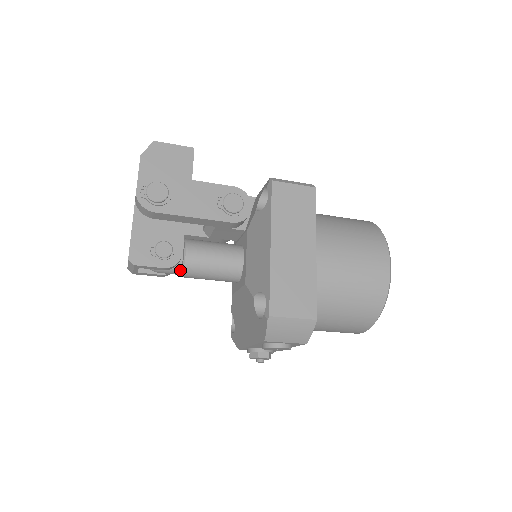
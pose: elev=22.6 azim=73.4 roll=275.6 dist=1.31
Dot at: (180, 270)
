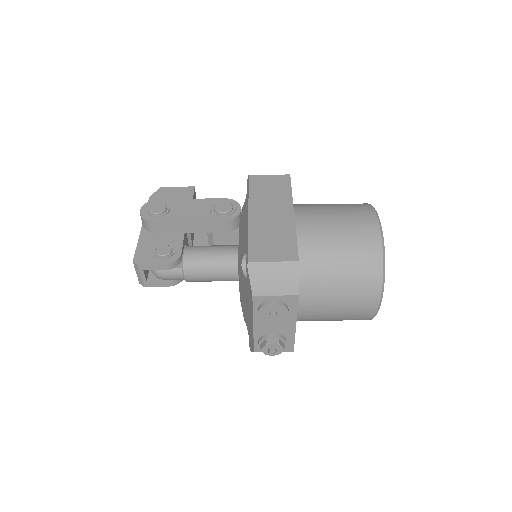
Dot at: (181, 269)
